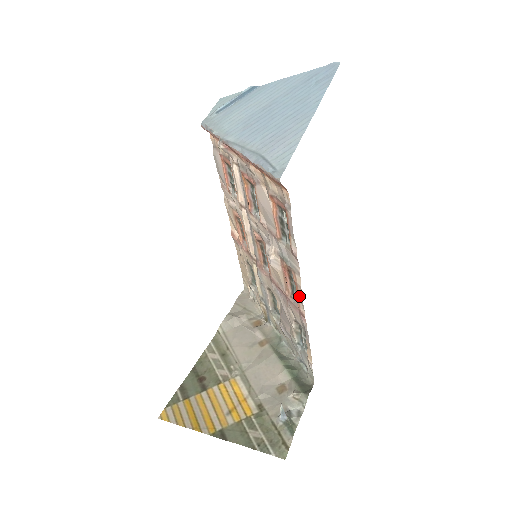
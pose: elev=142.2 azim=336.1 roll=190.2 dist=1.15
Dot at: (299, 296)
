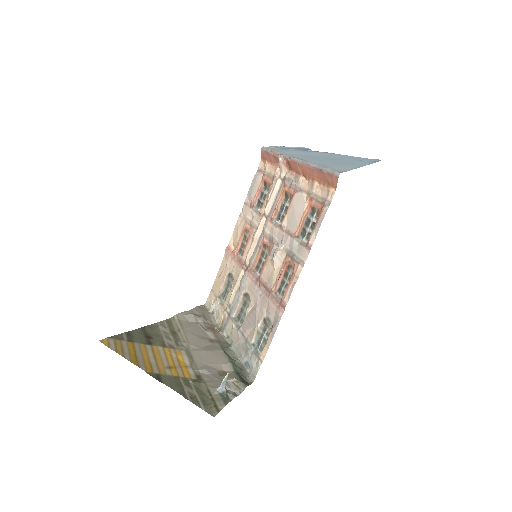
Dot at: (290, 287)
